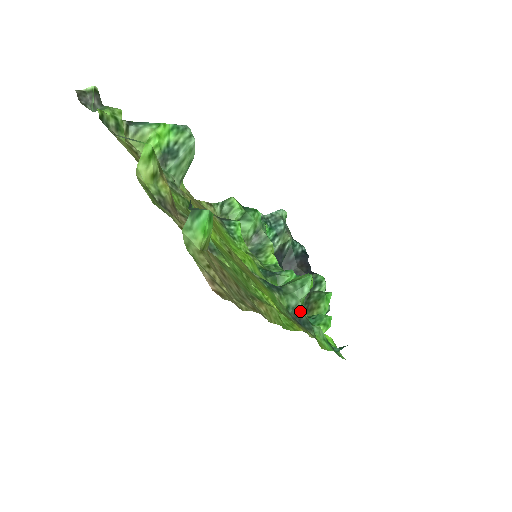
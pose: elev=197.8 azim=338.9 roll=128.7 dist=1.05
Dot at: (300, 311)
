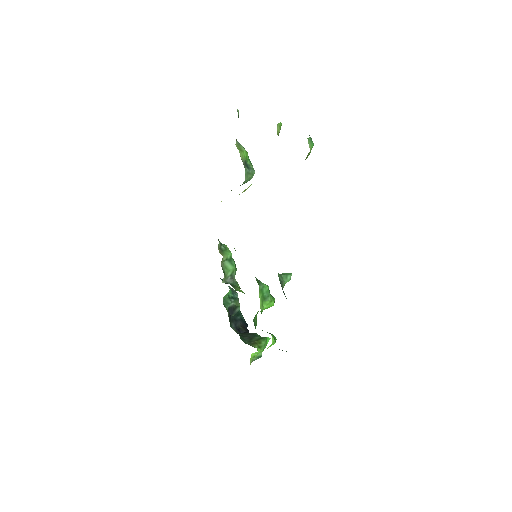
Dot at: occluded
